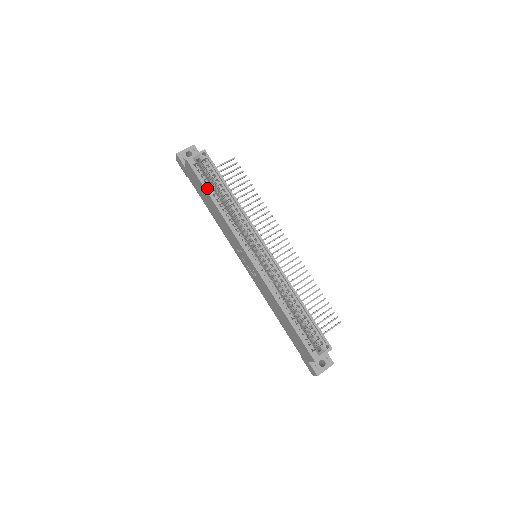
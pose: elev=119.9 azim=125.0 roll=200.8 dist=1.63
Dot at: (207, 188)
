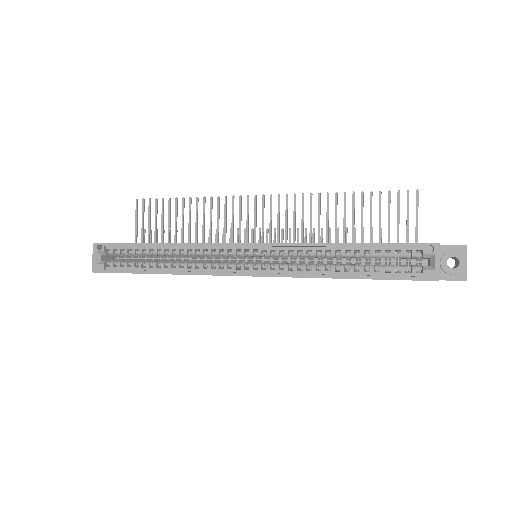
Dot at: (137, 271)
